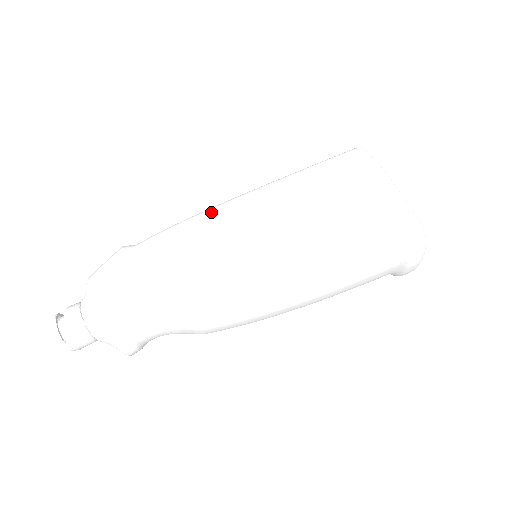
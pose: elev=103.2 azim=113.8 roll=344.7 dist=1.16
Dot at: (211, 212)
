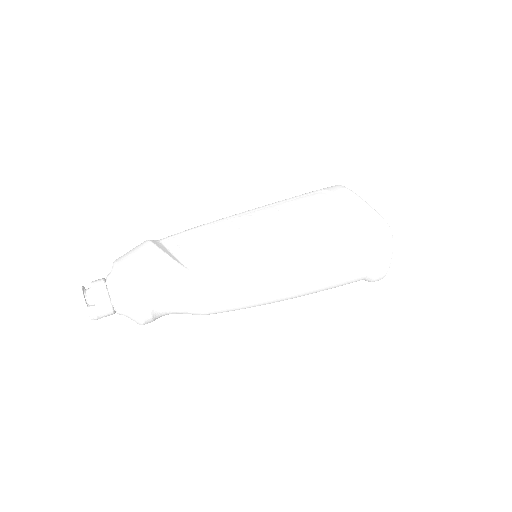
Dot at: (222, 219)
